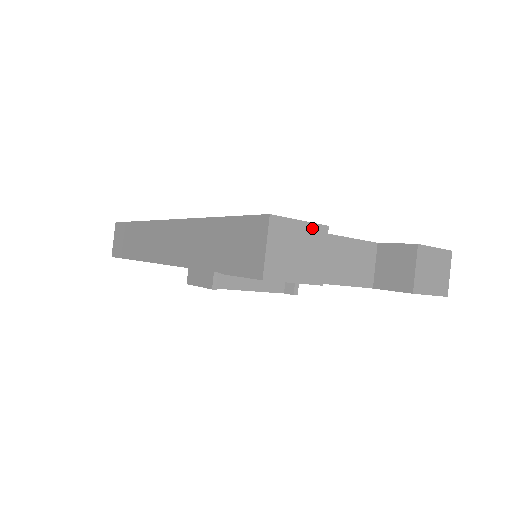
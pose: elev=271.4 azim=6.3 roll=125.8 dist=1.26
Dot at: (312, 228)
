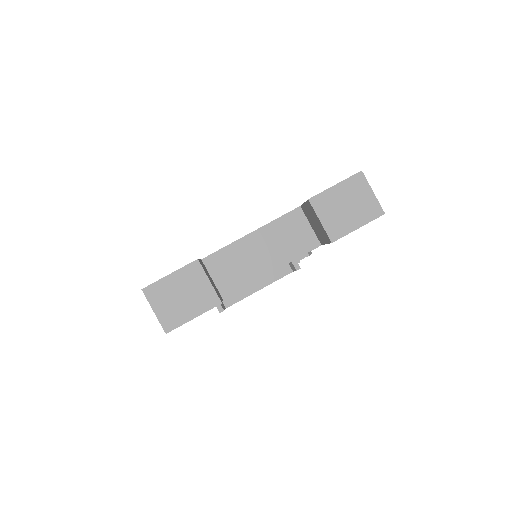
Dot at: (183, 272)
